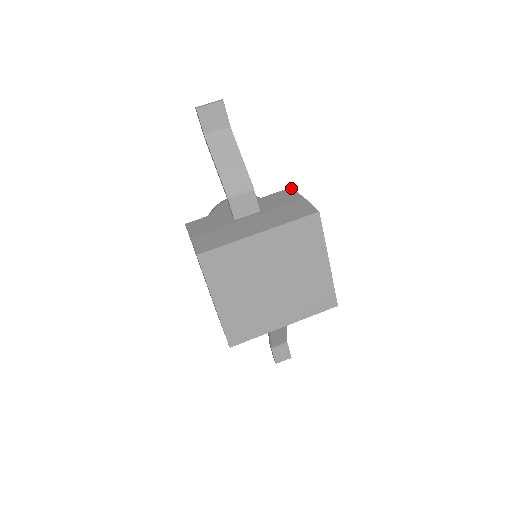
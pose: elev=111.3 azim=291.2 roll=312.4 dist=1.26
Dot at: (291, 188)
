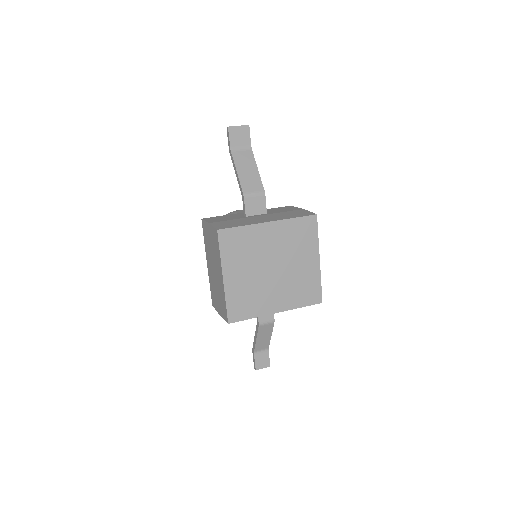
Dot at: (290, 206)
